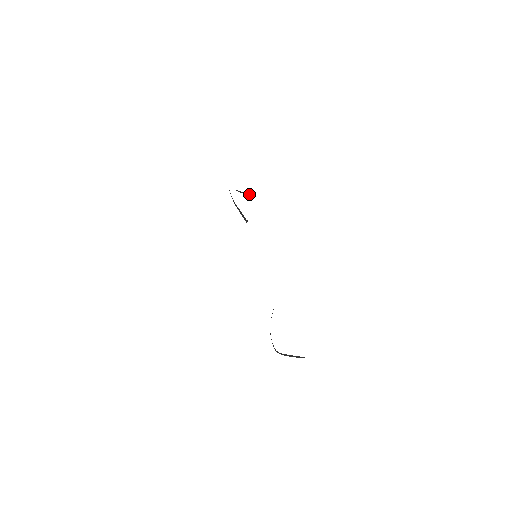
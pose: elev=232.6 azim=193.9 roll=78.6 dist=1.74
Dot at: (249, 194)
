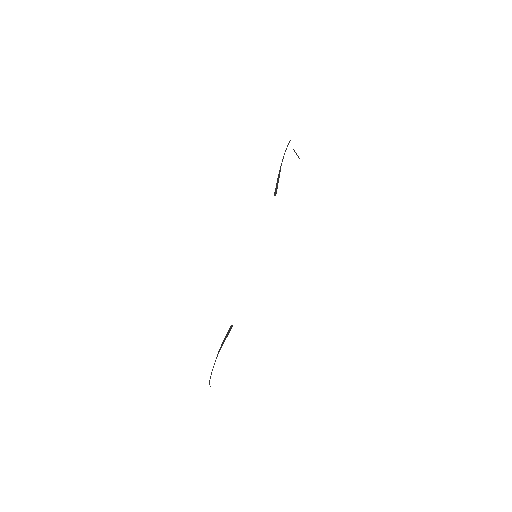
Dot at: occluded
